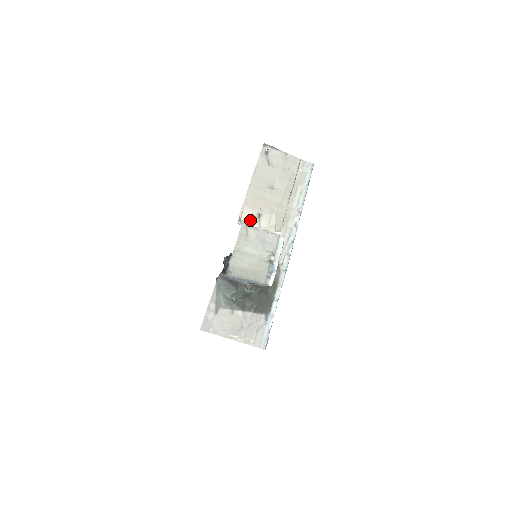
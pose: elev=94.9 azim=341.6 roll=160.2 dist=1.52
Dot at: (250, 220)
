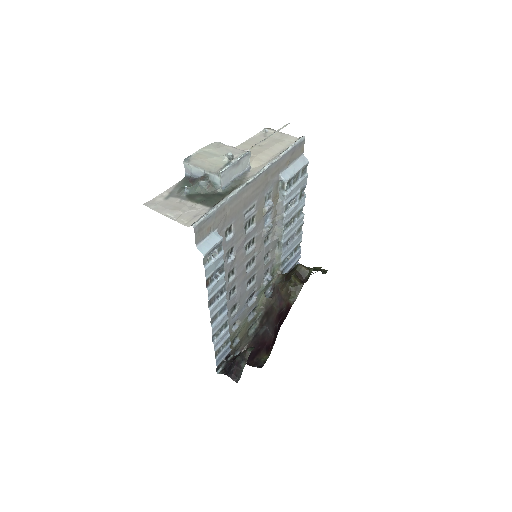
Dot at: occluded
